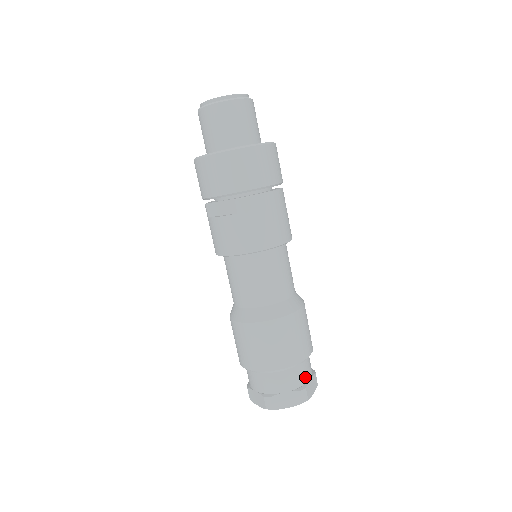
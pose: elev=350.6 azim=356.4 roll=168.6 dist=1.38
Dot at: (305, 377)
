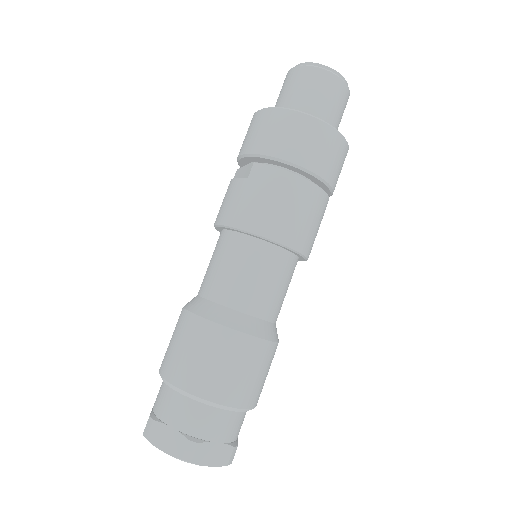
Dot at: (209, 431)
